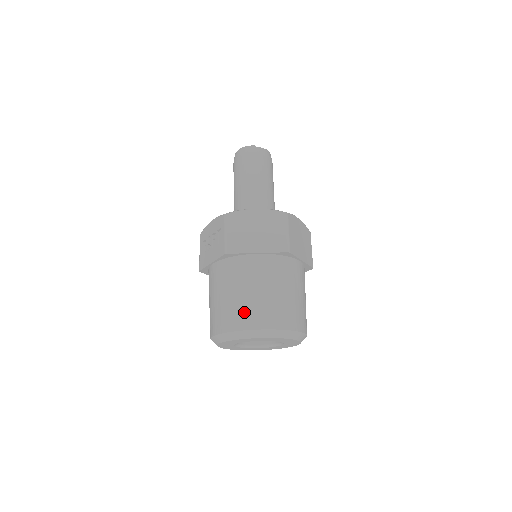
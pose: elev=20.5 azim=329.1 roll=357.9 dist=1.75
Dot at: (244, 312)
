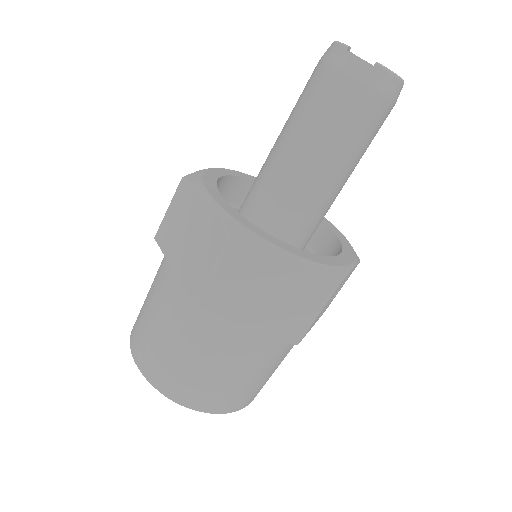
Dot at: (138, 324)
